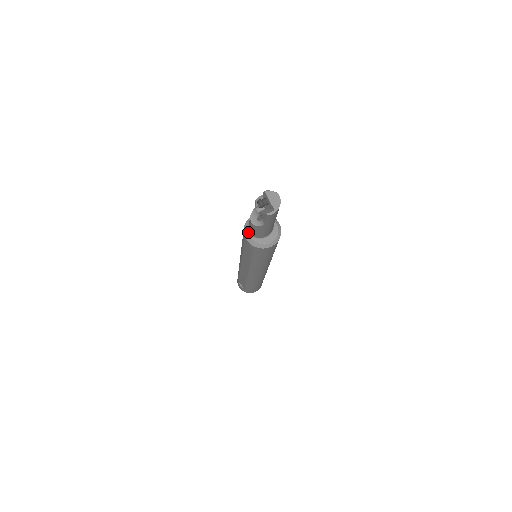
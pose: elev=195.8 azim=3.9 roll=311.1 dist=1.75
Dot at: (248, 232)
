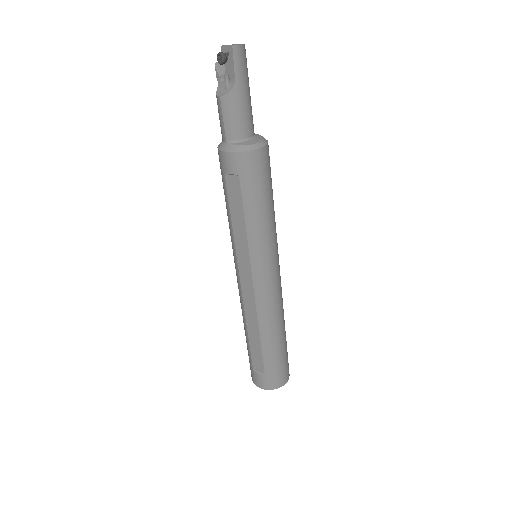
Dot at: (223, 143)
